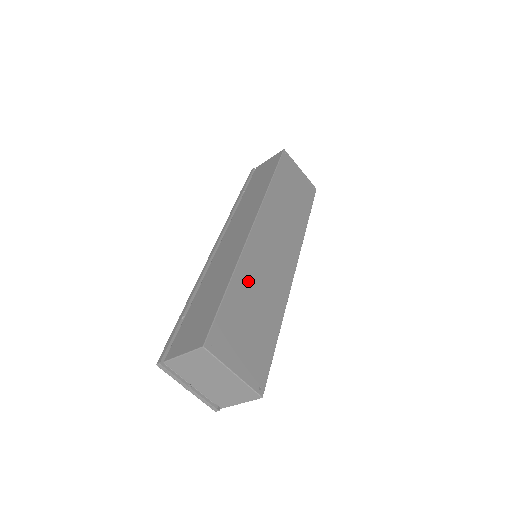
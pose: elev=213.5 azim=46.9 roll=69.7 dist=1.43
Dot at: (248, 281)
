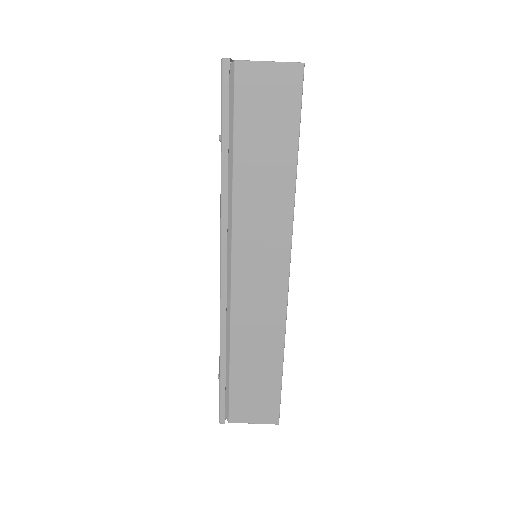
Dot at: occluded
